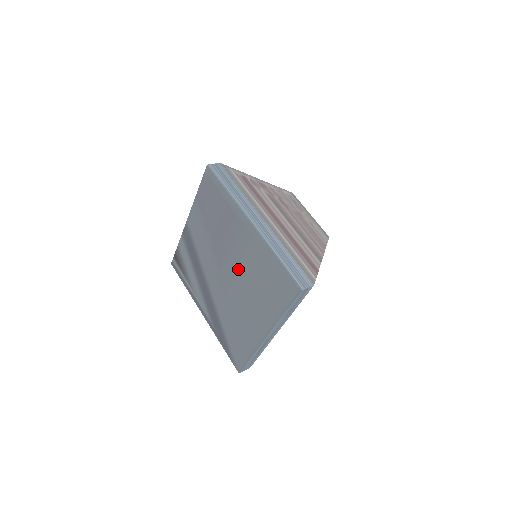
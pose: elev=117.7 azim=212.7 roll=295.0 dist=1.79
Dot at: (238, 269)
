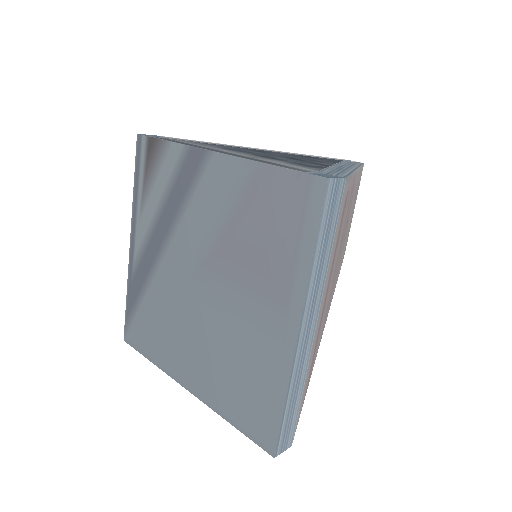
Dot at: (224, 314)
